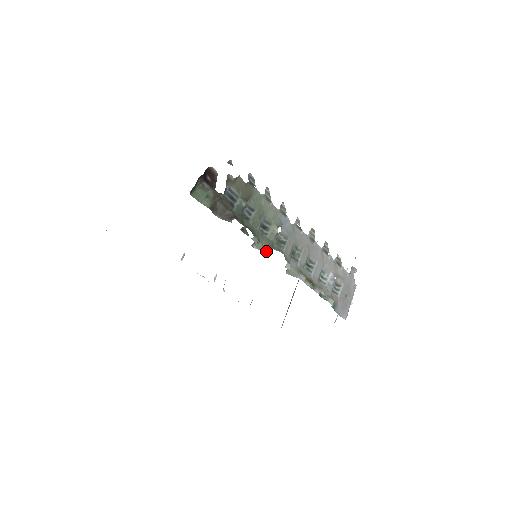
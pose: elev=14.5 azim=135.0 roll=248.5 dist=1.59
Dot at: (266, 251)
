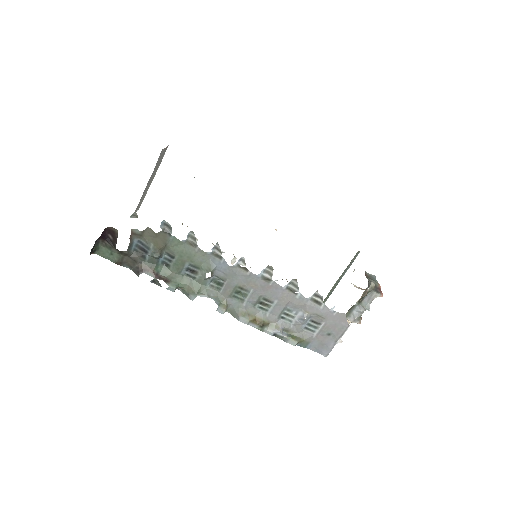
Dot at: (189, 297)
